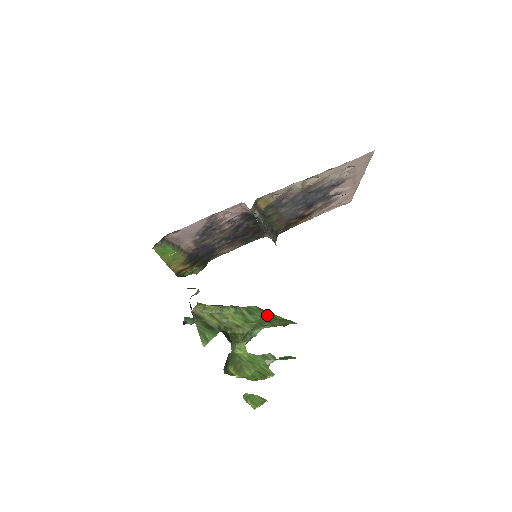
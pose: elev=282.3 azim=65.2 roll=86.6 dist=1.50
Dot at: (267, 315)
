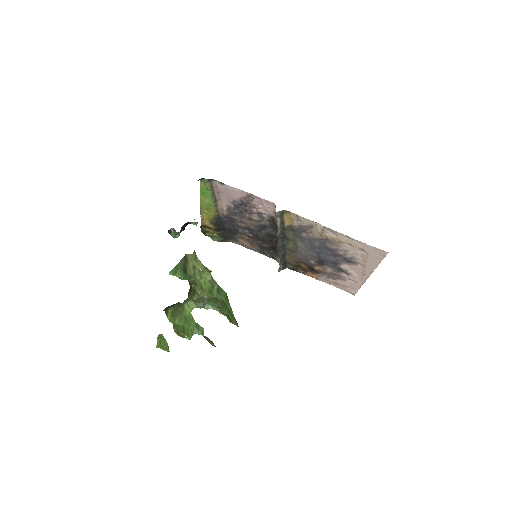
Dot at: (227, 303)
